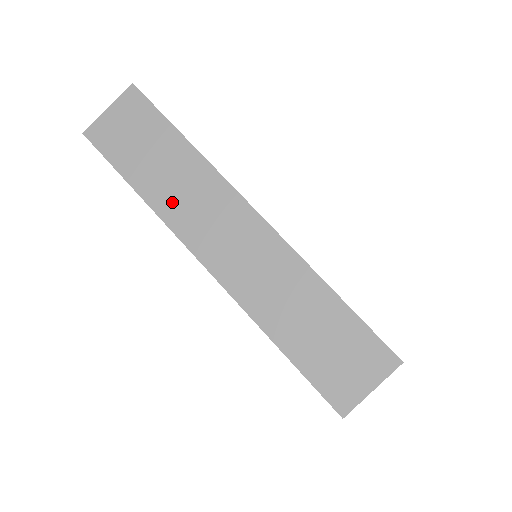
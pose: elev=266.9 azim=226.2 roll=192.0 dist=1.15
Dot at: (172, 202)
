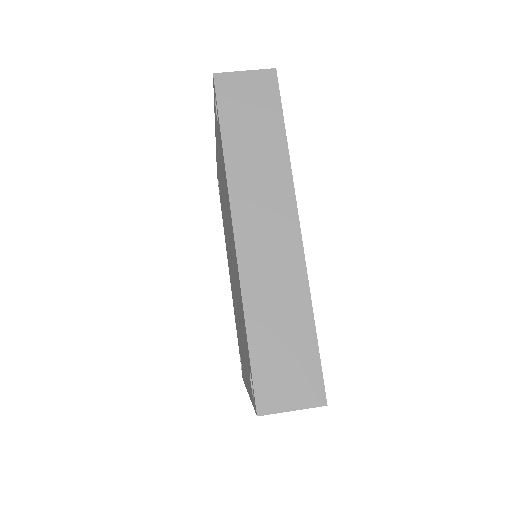
Dot at: (244, 173)
